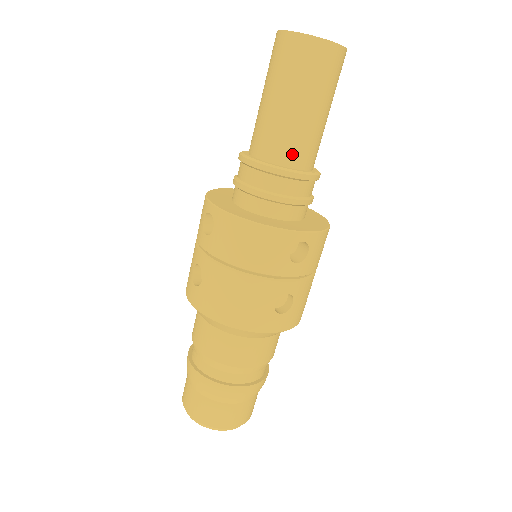
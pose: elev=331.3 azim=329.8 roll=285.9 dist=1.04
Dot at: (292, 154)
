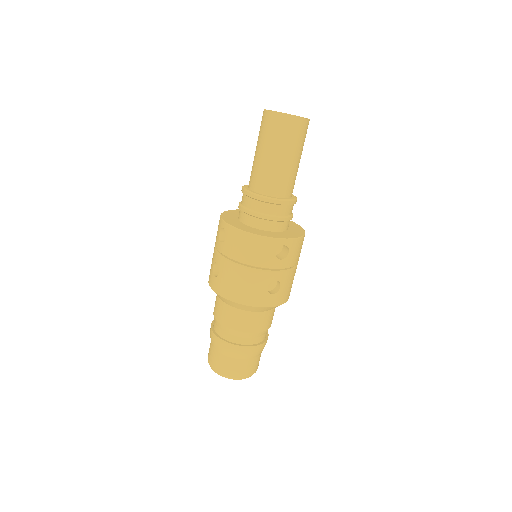
Dot at: (276, 188)
